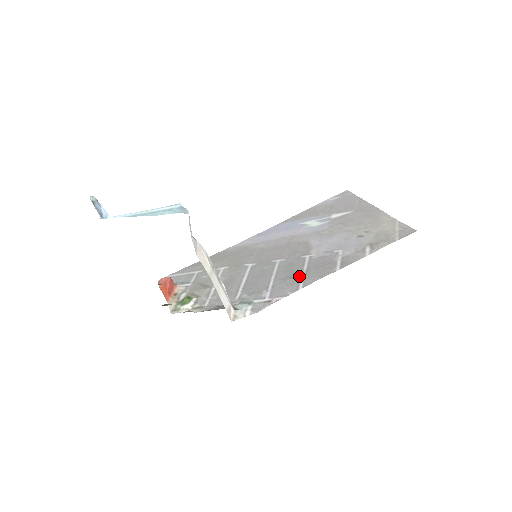
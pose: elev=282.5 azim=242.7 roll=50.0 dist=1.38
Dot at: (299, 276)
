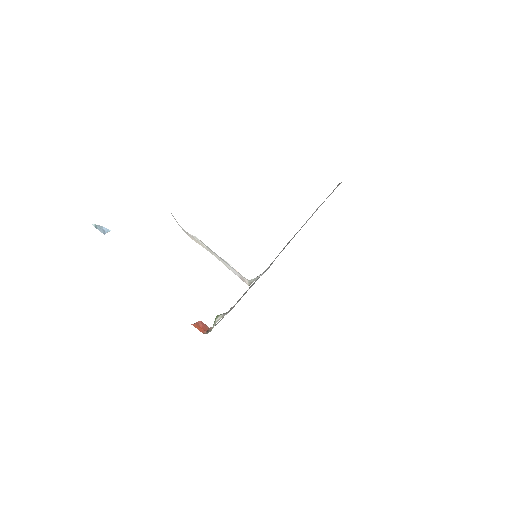
Dot at: occluded
